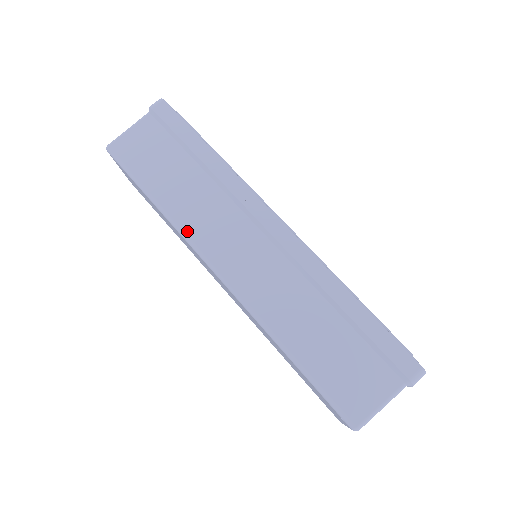
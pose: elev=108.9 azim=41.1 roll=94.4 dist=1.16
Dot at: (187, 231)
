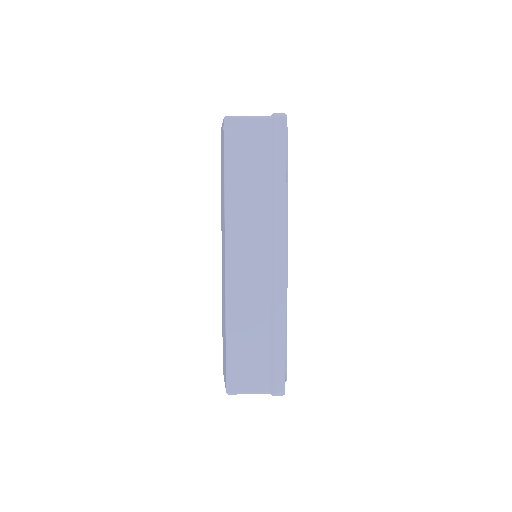
Dot at: (230, 220)
